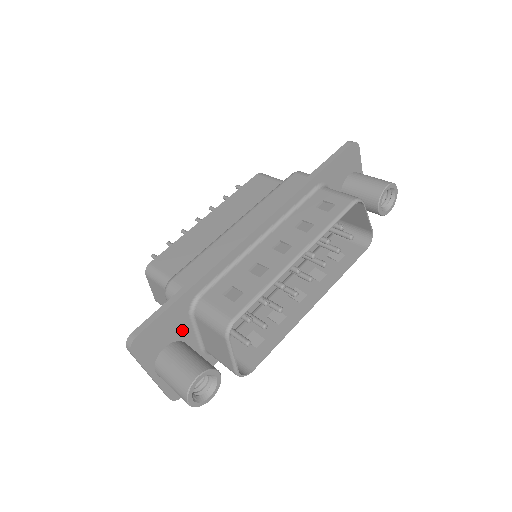
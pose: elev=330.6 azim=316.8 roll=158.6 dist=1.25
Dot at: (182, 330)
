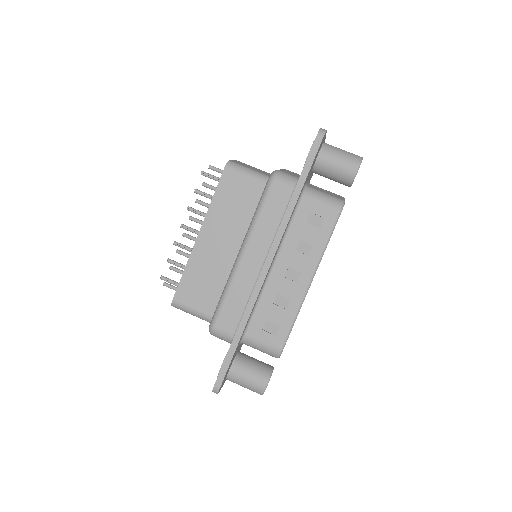
Dot at: occluded
